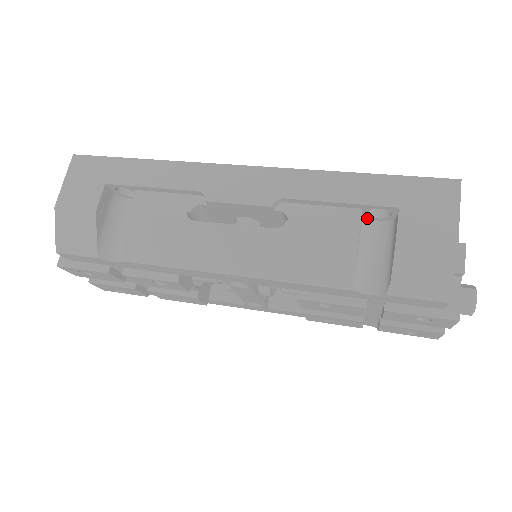
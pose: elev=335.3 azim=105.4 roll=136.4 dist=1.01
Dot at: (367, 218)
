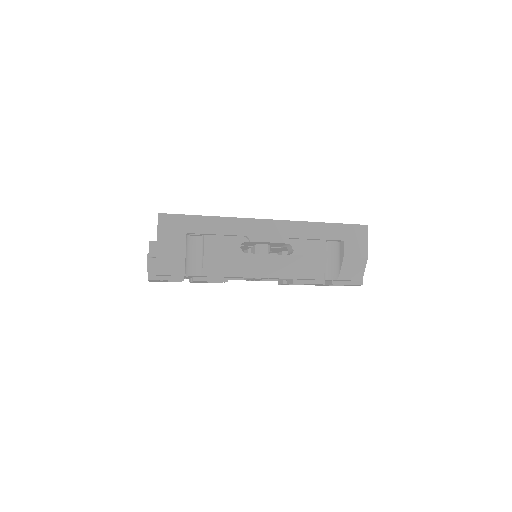
Dot at: occluded
